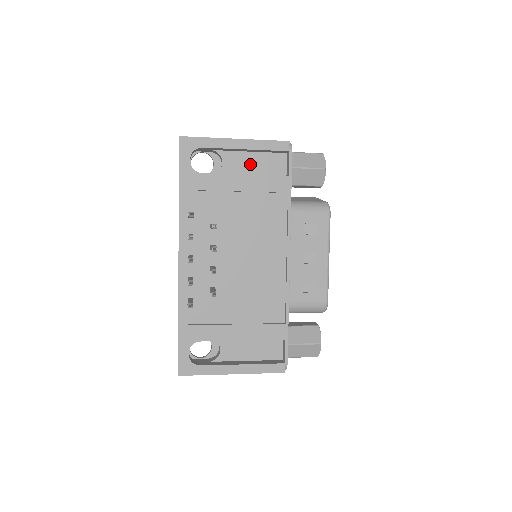
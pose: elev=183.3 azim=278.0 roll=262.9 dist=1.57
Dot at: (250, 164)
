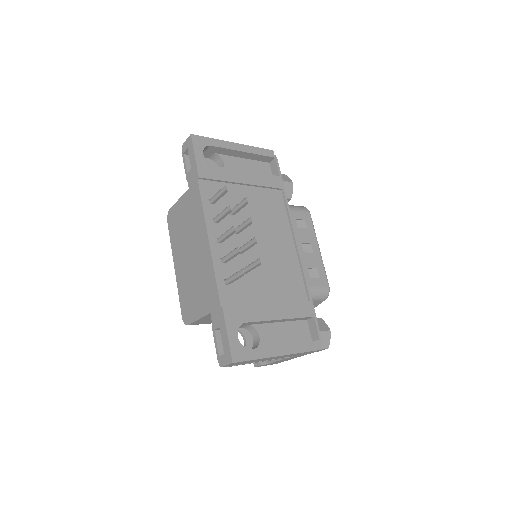
Dot at: (245, 168)
